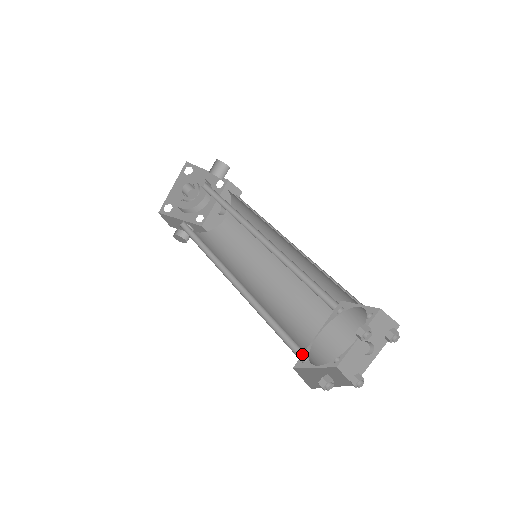
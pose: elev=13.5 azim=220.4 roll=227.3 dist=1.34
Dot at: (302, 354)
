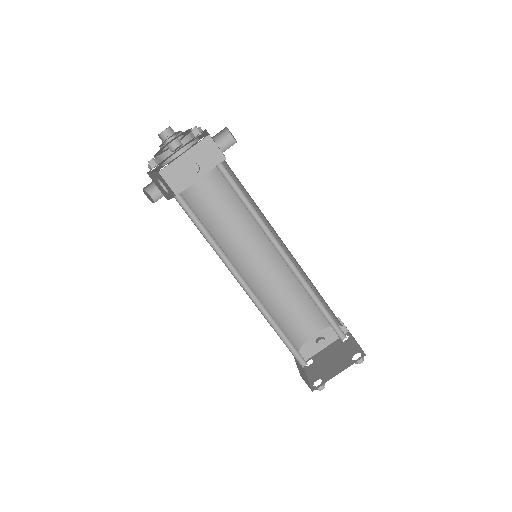
Dot at: occluded
